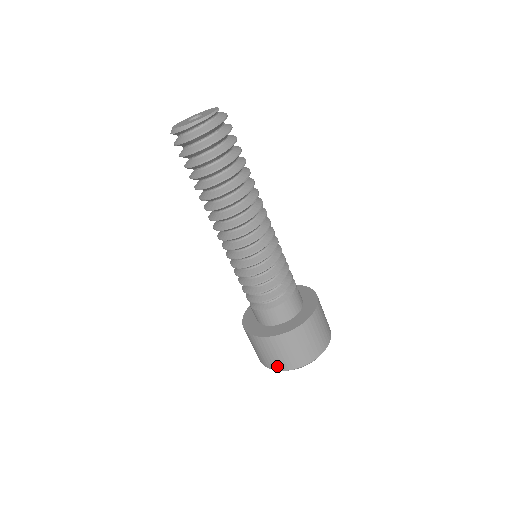
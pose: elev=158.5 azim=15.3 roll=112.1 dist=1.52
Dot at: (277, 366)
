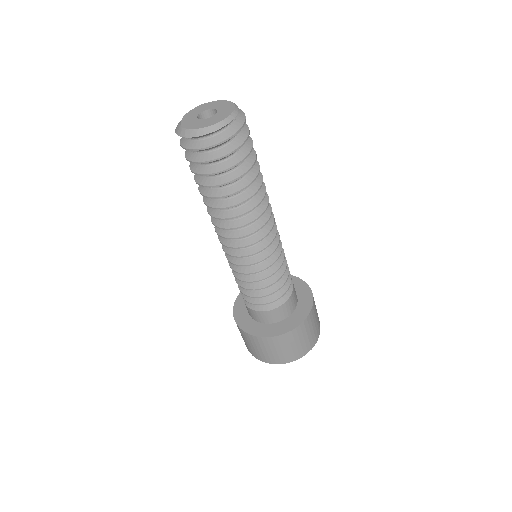
Dot at: (302, 352)
